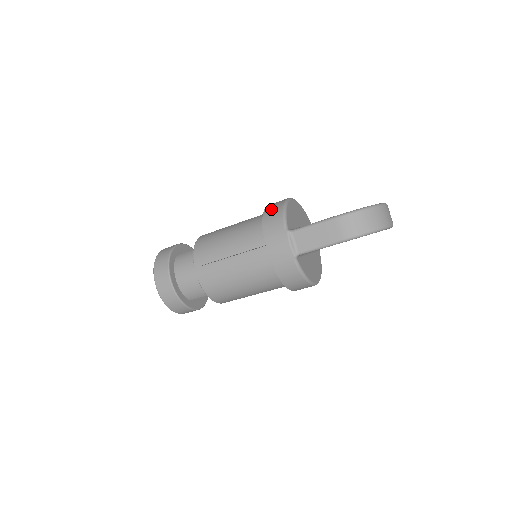
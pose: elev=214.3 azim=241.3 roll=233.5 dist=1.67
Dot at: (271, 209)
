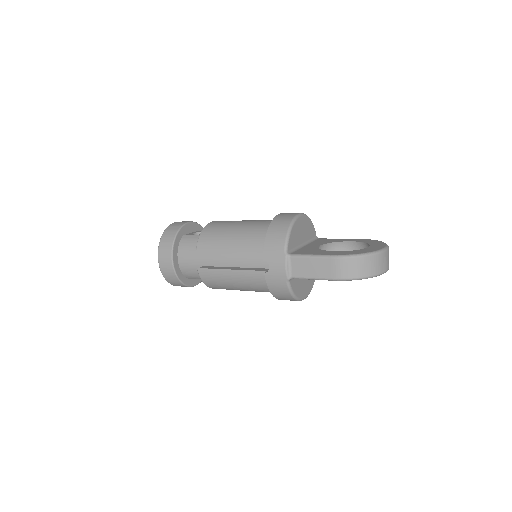
Dot at: (277, 224)
